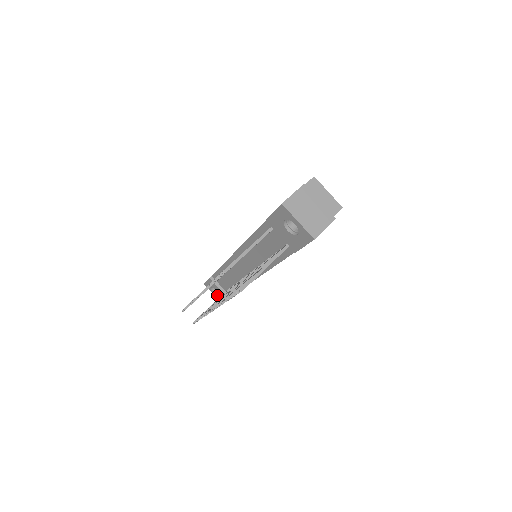
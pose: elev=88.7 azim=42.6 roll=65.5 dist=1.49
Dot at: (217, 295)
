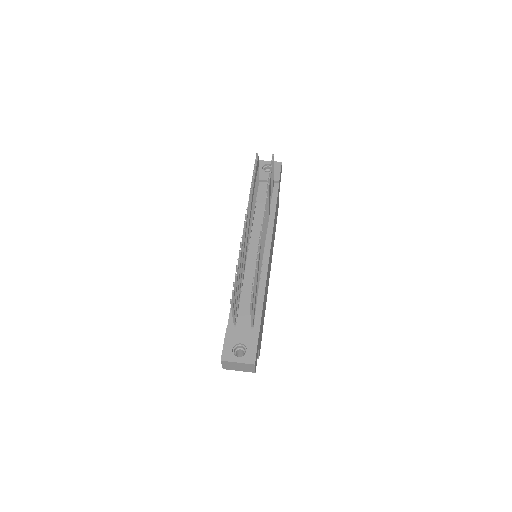
Dot at: (244, 355)
